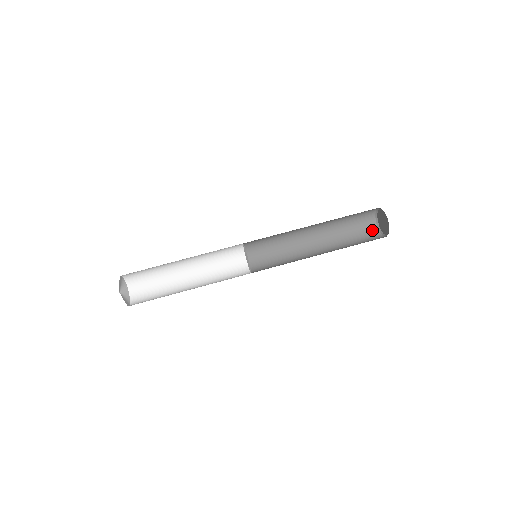
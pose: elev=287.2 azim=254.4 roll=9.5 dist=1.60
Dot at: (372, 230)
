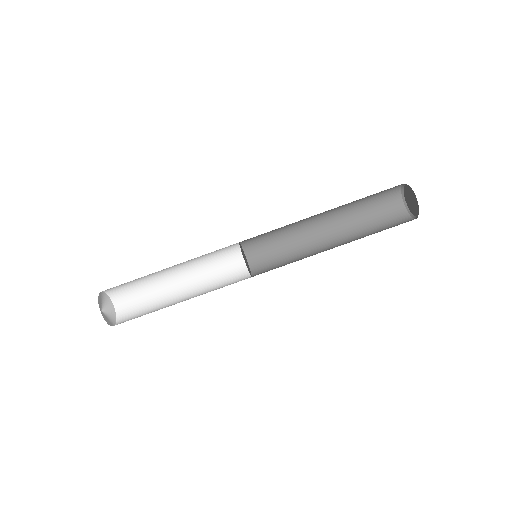
Dot at: (394, 191)
